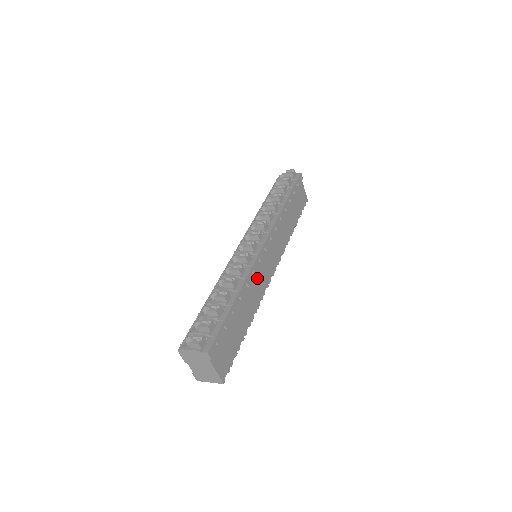
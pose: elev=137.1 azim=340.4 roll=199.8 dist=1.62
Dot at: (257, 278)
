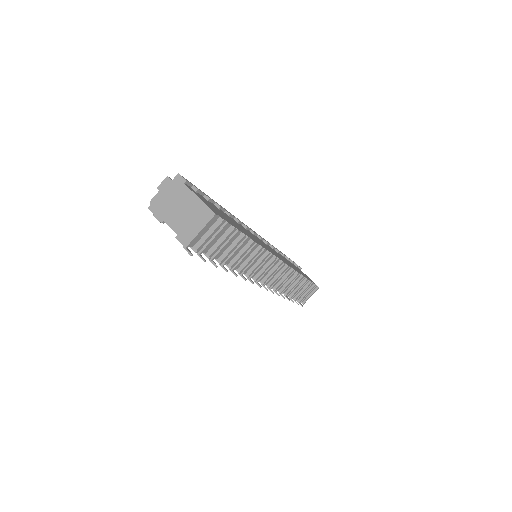
Dot at: (254, 237)
